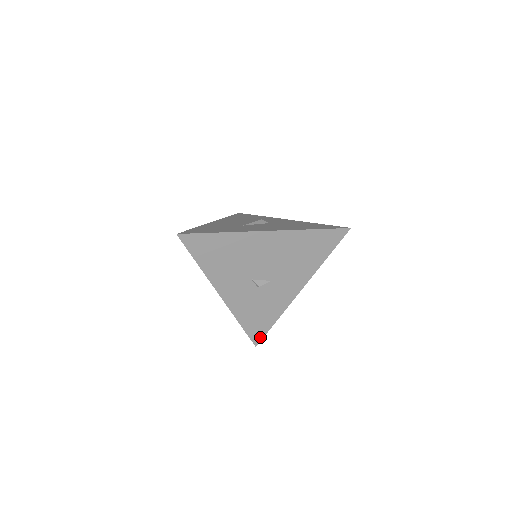
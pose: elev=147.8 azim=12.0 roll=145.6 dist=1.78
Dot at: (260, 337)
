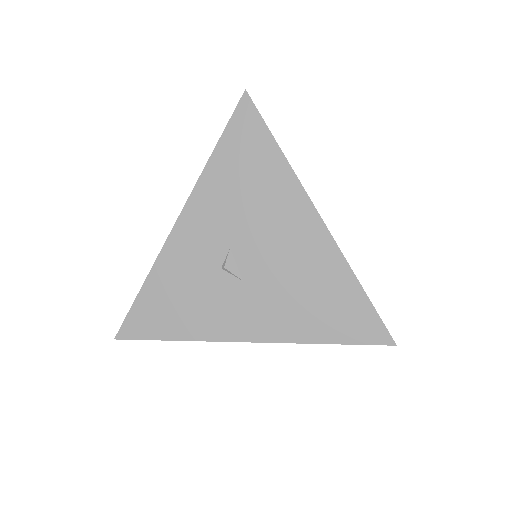
Dot at: (136, 333)
